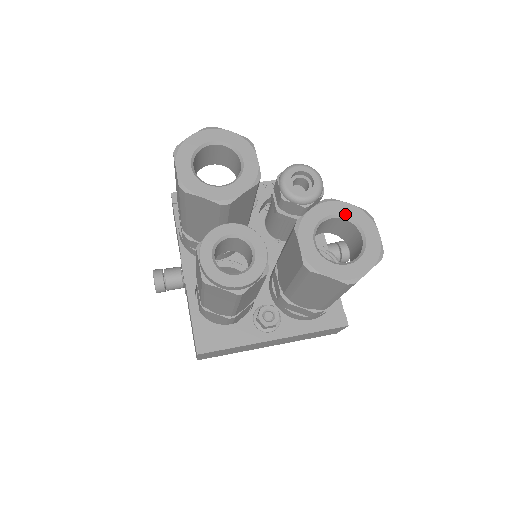
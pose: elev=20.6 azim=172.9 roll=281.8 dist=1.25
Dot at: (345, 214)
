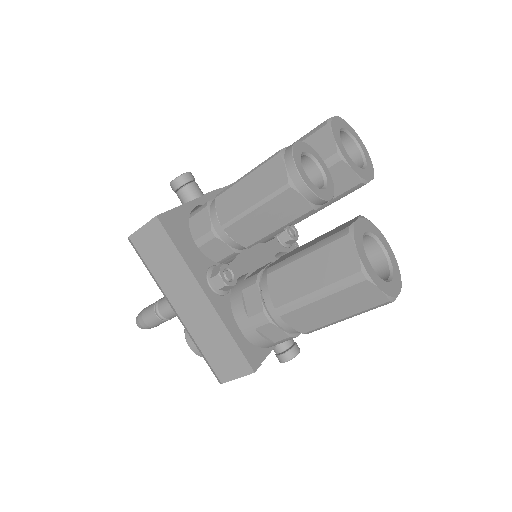
Dot at: (391, 258)
